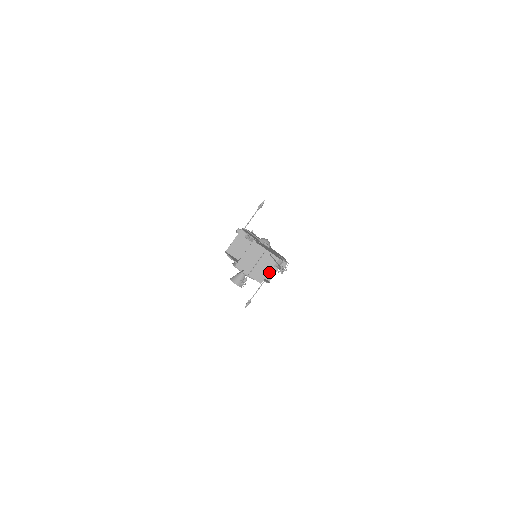
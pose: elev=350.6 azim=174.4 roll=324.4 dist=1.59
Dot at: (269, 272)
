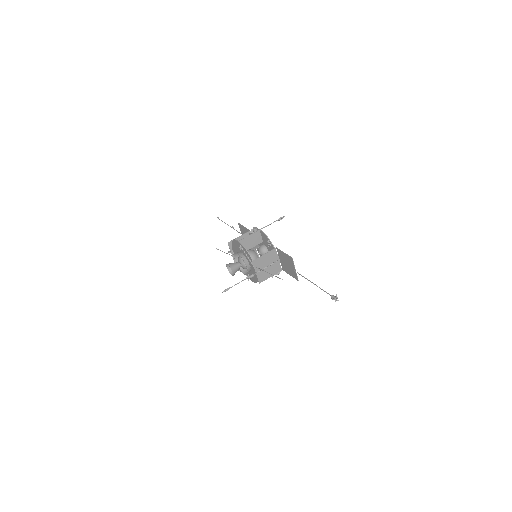
Dot at: occluded
